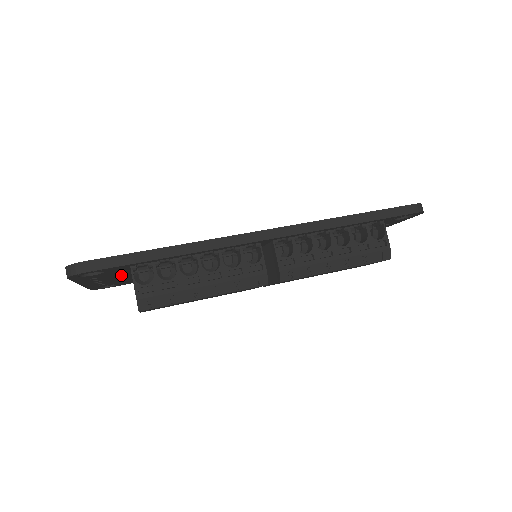
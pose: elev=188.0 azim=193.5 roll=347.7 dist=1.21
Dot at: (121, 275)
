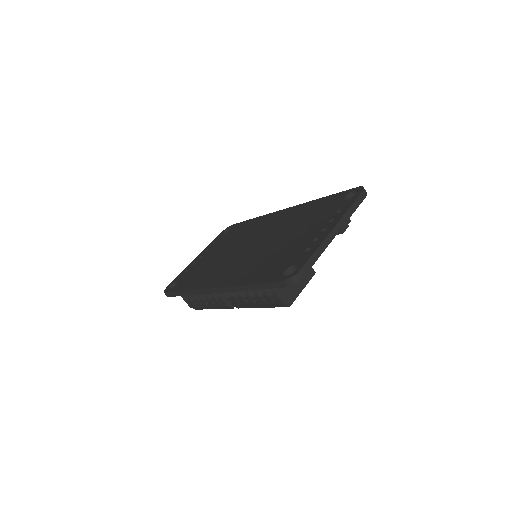
Dot at: occluded
